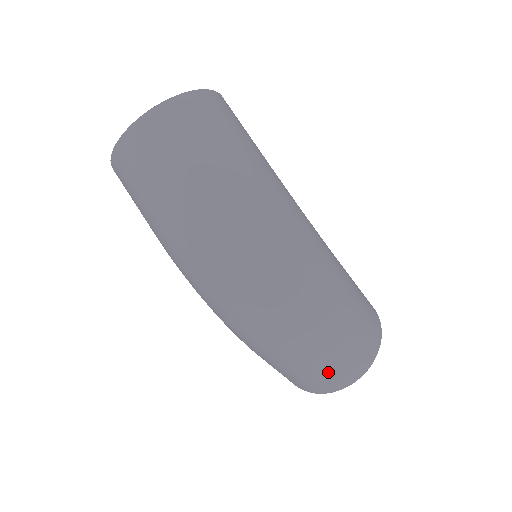
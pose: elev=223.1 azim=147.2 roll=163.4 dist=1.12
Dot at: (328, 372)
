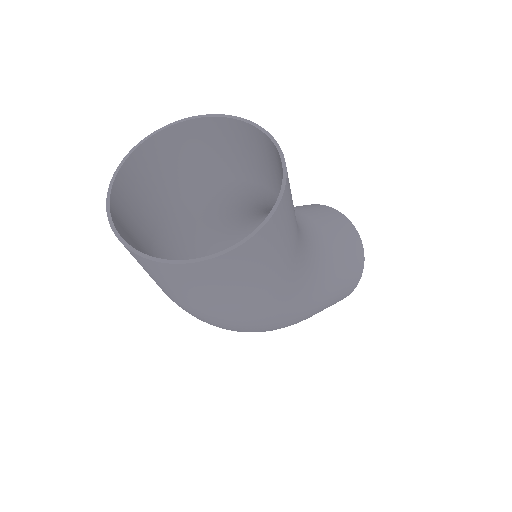
Dot at: occluded
